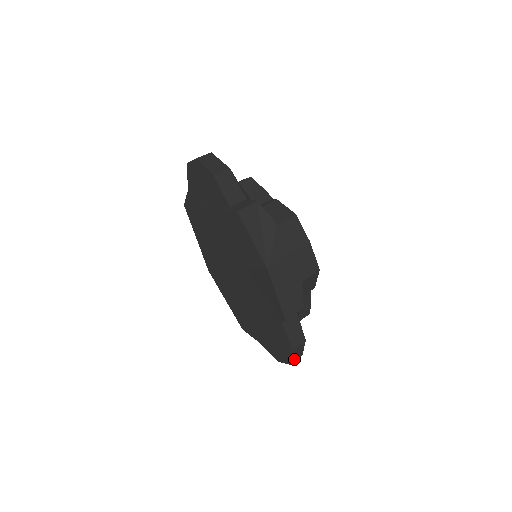
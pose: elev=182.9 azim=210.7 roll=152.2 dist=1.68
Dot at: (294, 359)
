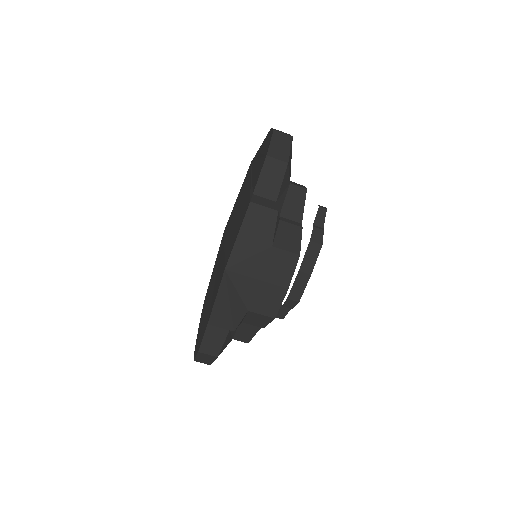
Dot at: (200, 360)
